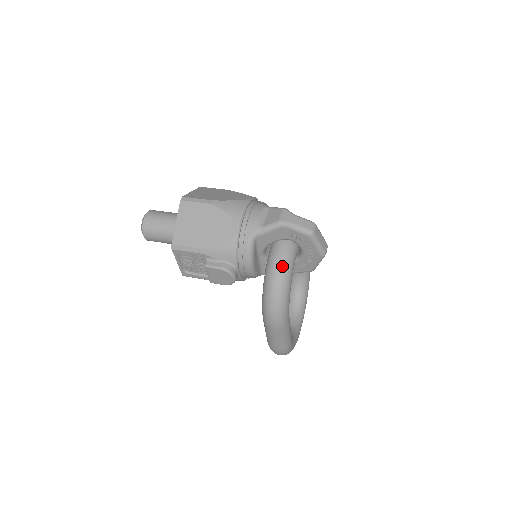
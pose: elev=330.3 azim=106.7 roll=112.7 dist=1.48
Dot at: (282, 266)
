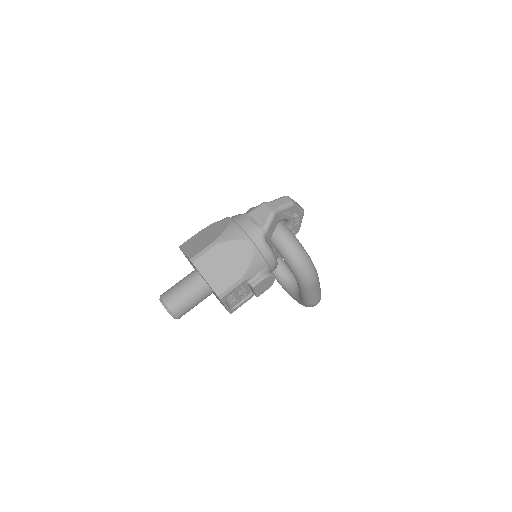
Dot at: (292, 241)
